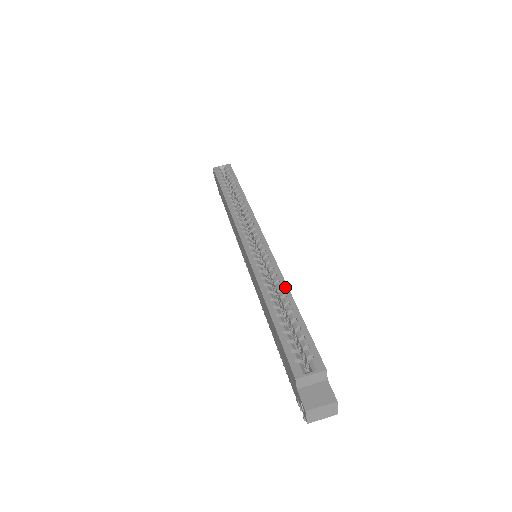
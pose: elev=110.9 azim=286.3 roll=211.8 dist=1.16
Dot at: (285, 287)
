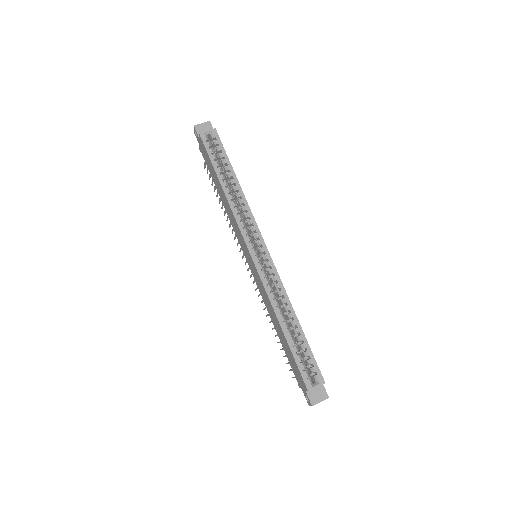
Dot at: (292, 310)
